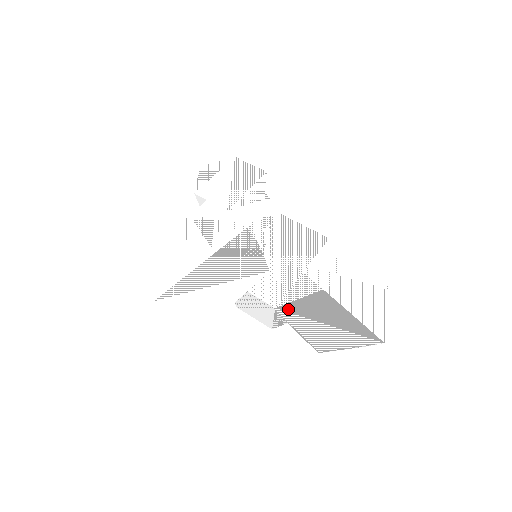
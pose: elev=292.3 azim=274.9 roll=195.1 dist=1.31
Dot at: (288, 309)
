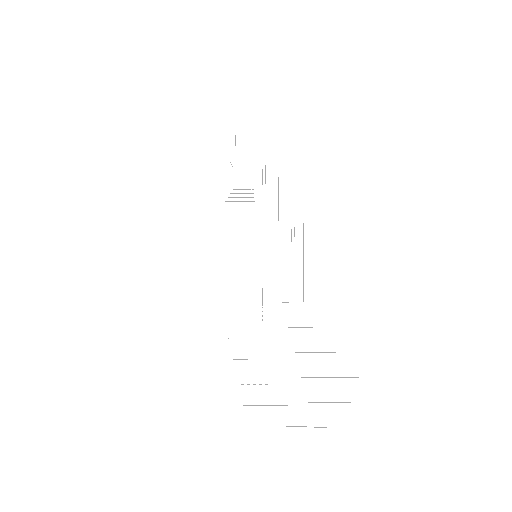
Dot at: (242, 348)
